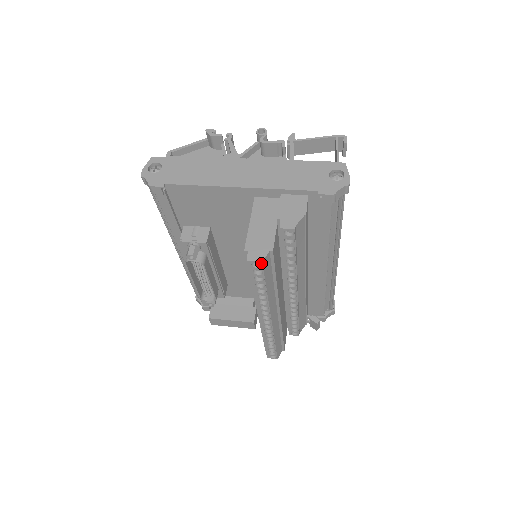
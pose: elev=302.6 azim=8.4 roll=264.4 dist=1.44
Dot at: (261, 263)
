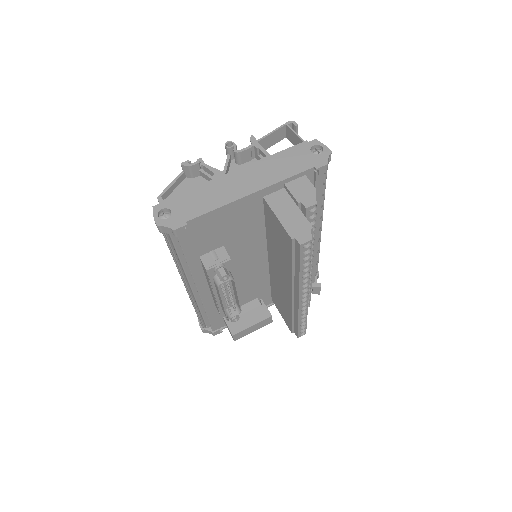
Dot at: (311, 241)
